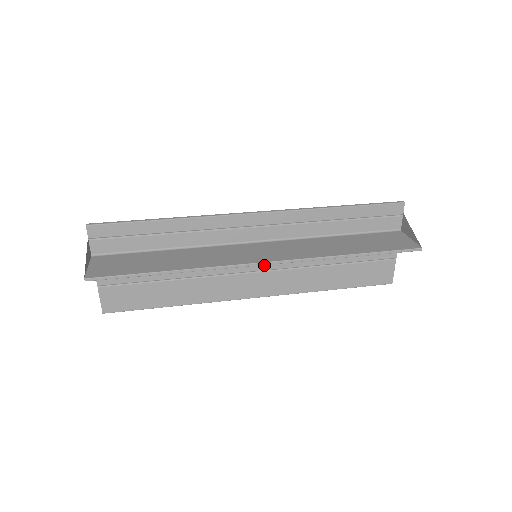
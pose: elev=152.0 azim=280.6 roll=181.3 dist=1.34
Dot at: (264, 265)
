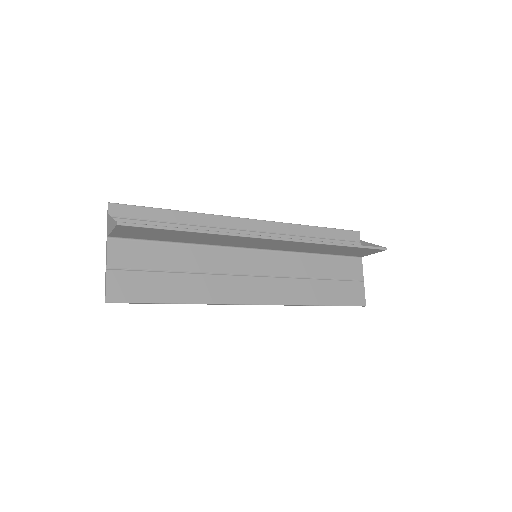
Dot at: (262, 270)
